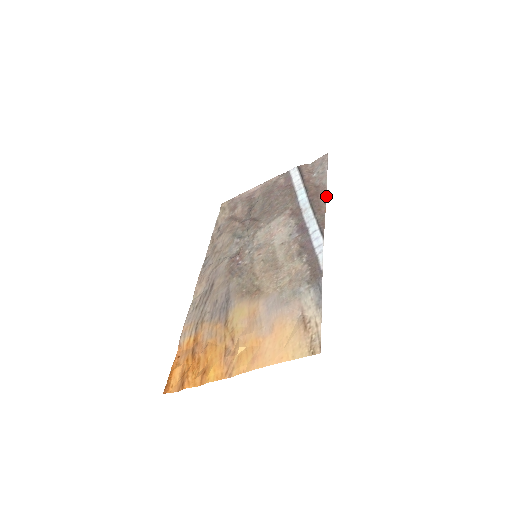
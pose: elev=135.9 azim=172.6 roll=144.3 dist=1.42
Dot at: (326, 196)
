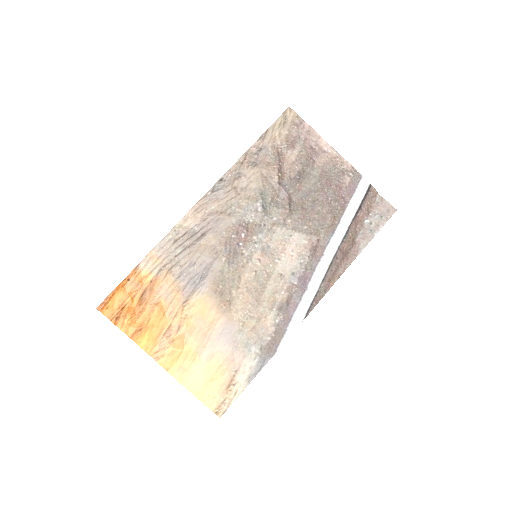
Dot at: occluded
